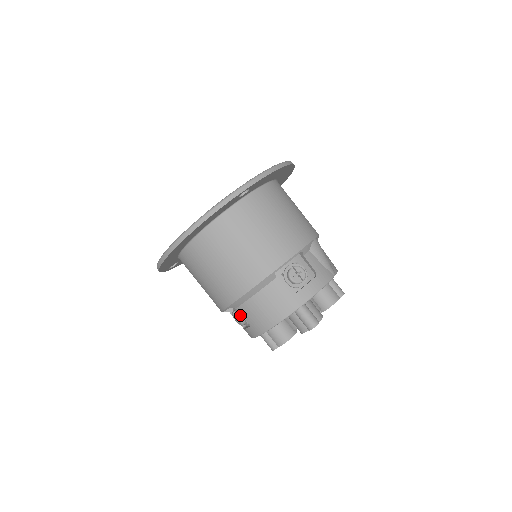
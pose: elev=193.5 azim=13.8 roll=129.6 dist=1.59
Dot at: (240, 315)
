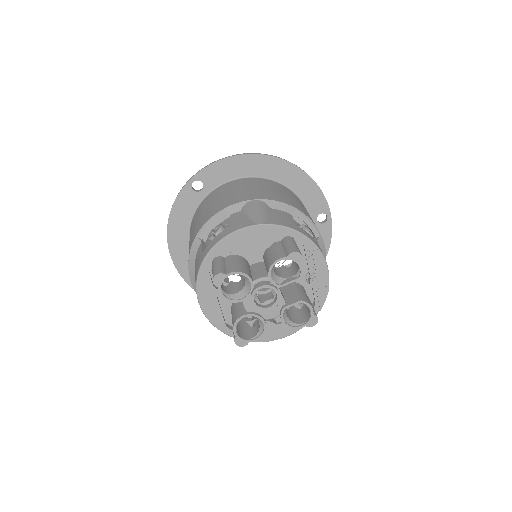
Dot at: occluded
